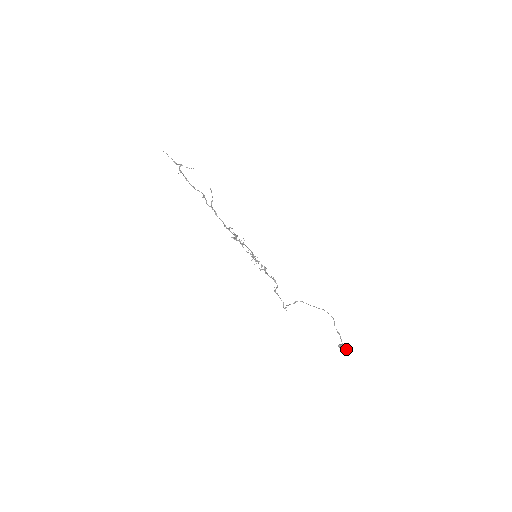
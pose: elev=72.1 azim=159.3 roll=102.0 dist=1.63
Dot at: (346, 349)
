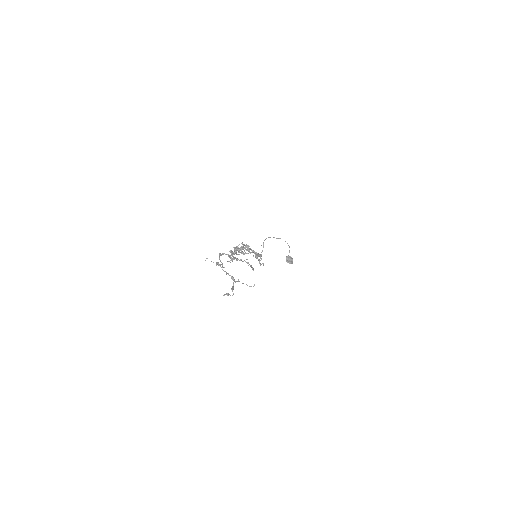
Dot at: occluded
